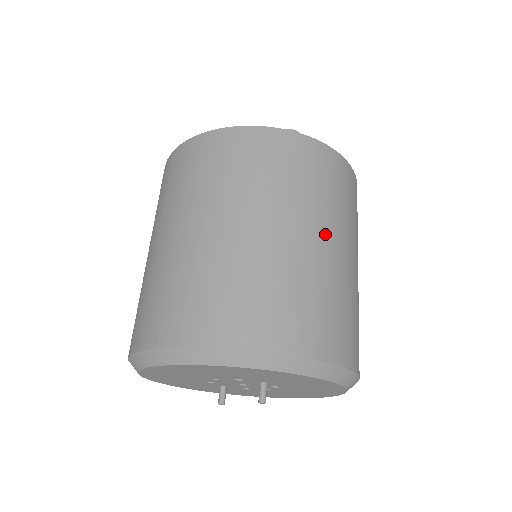
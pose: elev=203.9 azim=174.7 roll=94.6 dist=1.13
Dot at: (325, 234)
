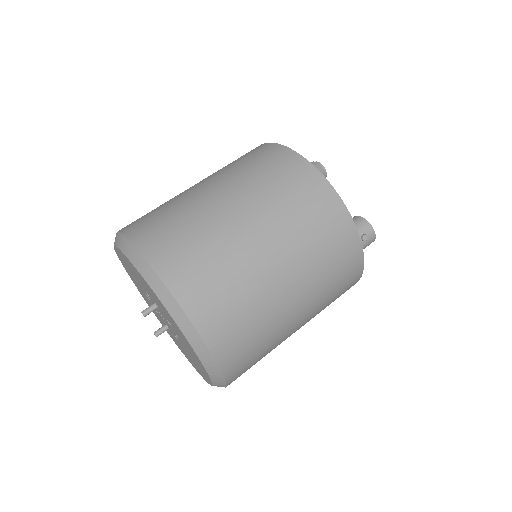
Dot at: (236, 202)
